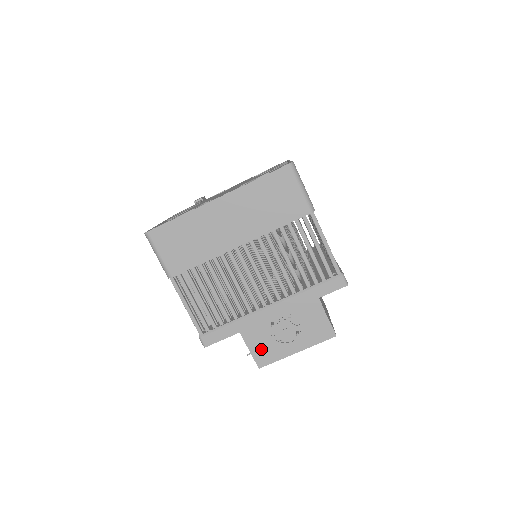
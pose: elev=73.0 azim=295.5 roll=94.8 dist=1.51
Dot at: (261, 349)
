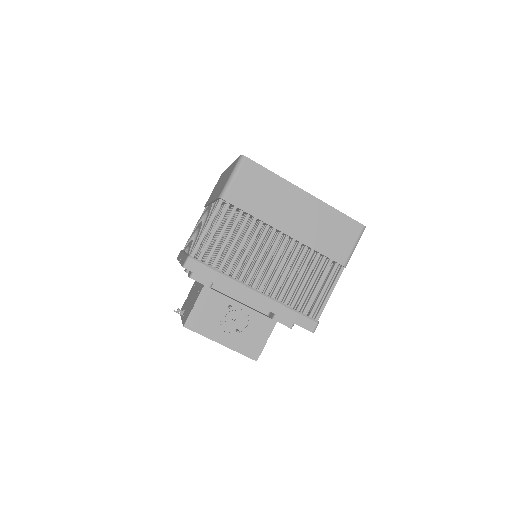
Dot at: (202, 315)
